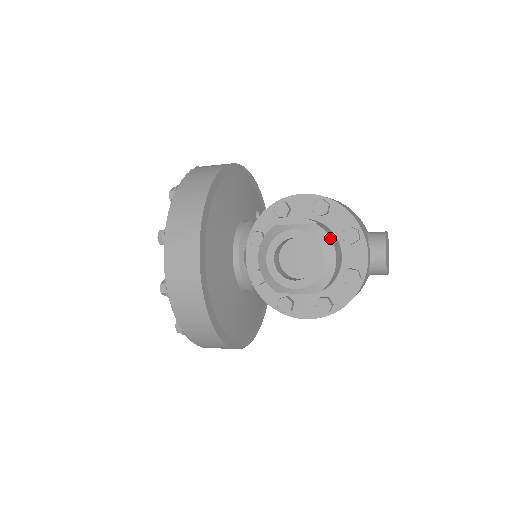
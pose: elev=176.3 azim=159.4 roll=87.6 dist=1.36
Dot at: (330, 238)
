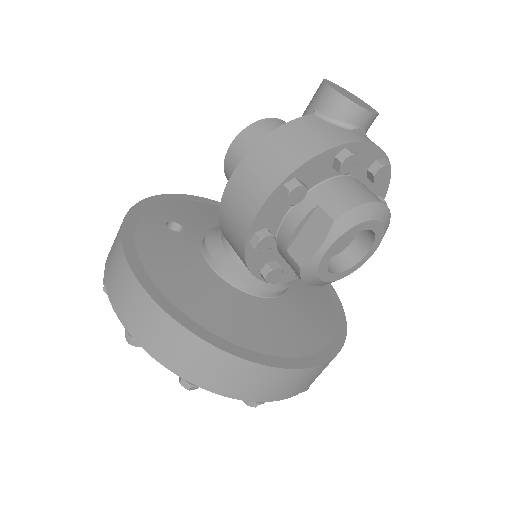
Dot at: (359, 206)
